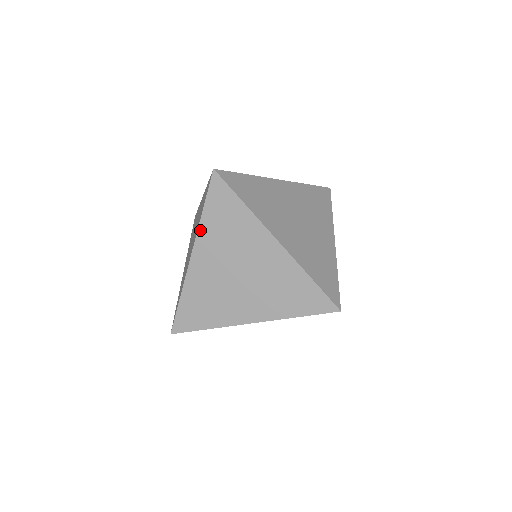
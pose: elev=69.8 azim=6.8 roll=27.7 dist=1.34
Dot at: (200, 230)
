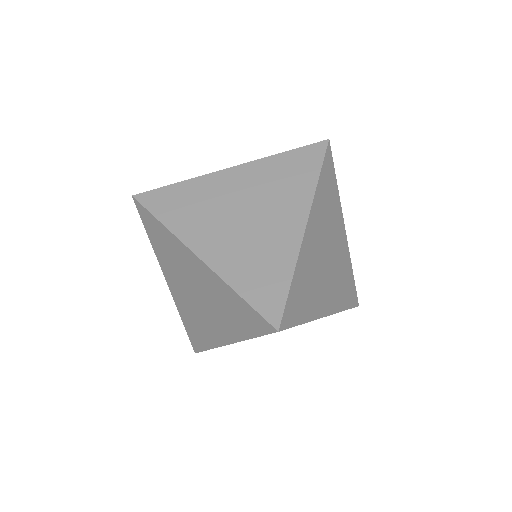
Dot at: (177, 233)
